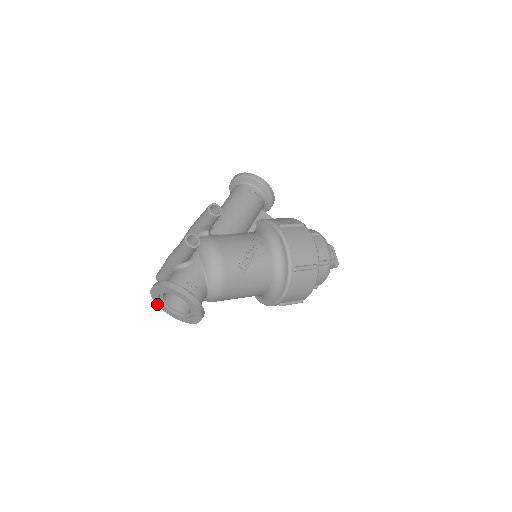
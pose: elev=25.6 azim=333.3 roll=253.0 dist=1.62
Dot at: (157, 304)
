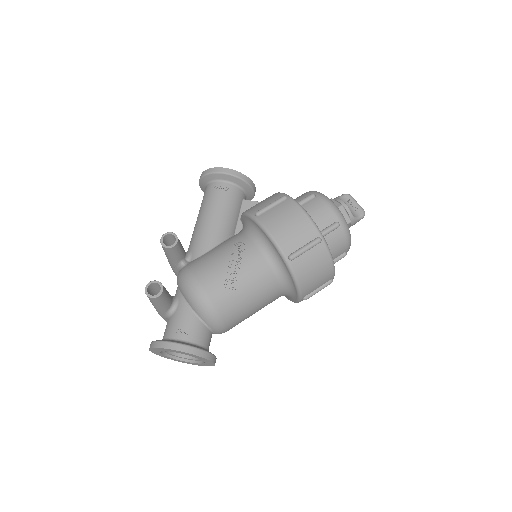
Dot at: occluded
